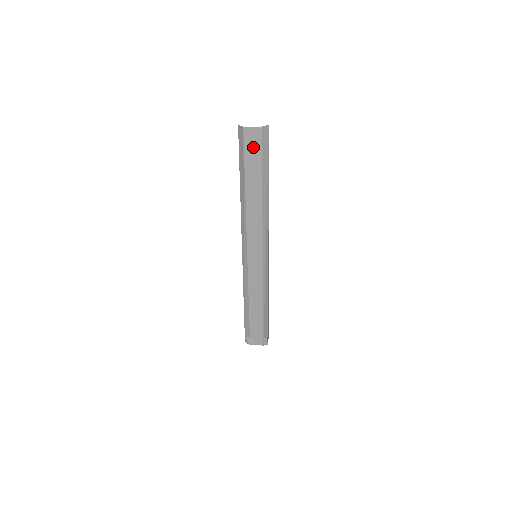
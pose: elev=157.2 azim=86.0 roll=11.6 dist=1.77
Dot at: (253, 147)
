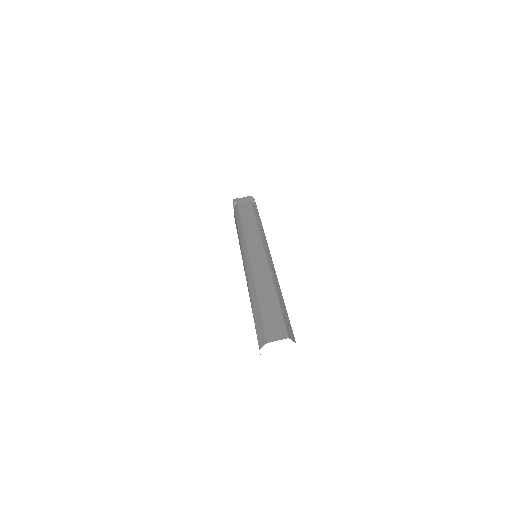
Dot at: occluded
